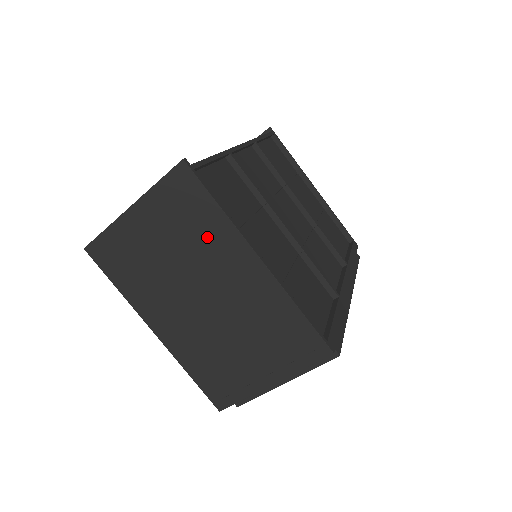
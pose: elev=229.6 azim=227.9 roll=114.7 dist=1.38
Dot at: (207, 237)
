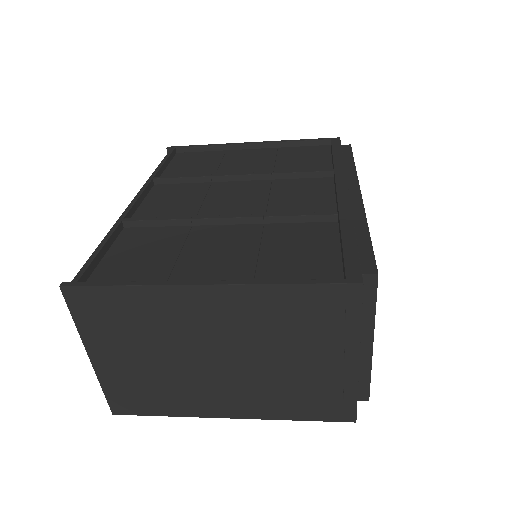
Dot at: (152, 316)
